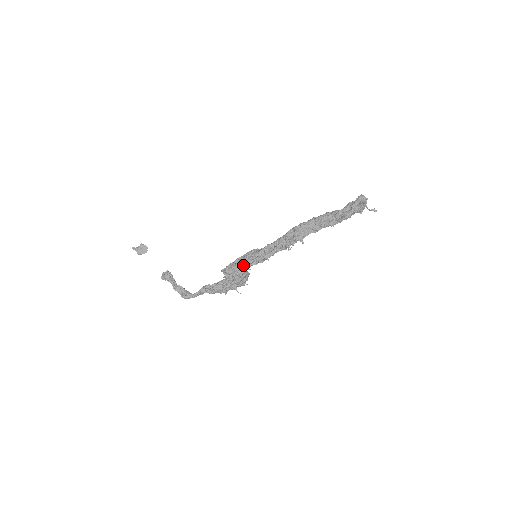
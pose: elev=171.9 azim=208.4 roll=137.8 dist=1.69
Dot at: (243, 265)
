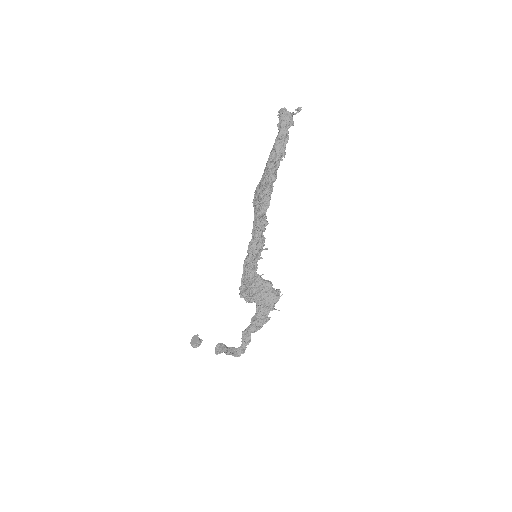
Dot at: (245, 272)
